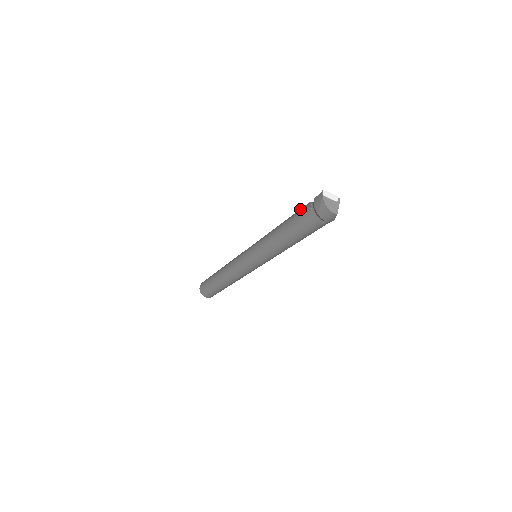
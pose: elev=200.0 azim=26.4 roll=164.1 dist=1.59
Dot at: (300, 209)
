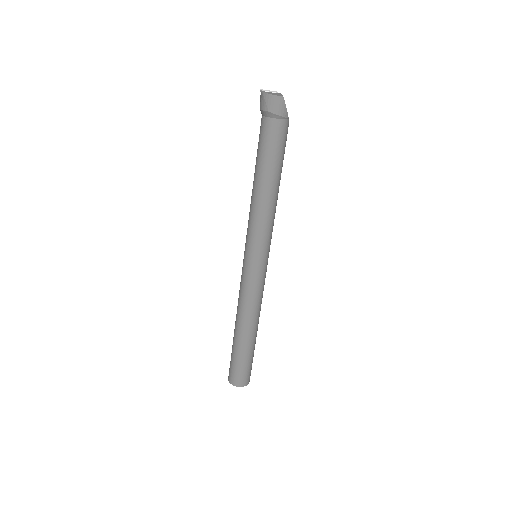
Dot at: (258, 142)
